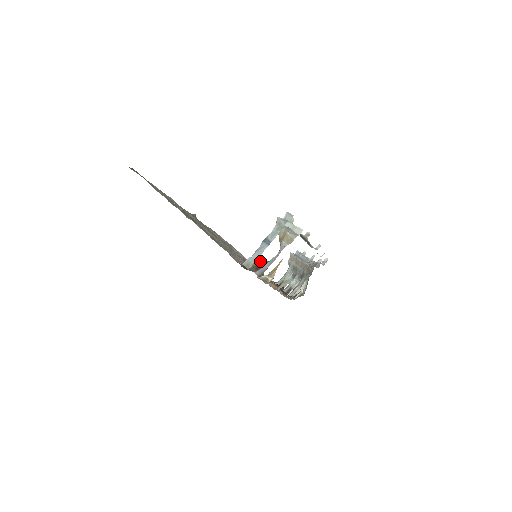
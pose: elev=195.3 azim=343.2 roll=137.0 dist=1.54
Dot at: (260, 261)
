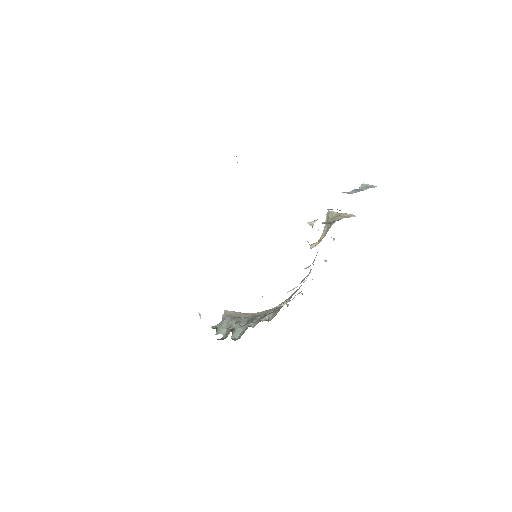
Dot at: occluded
